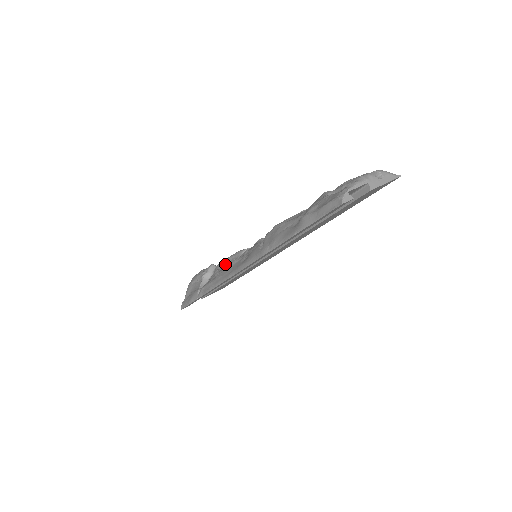
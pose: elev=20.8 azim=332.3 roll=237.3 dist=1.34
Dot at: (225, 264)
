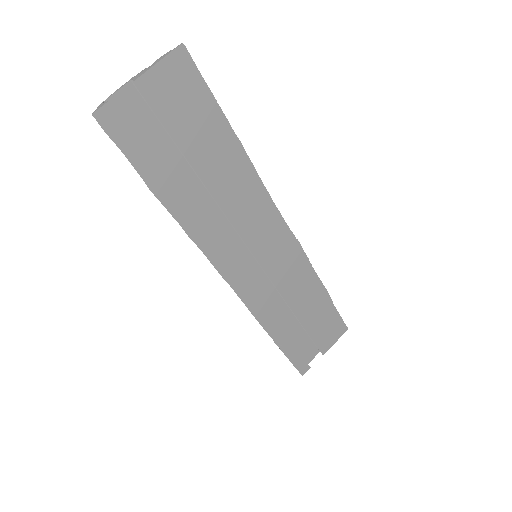
Dot at: occluded
